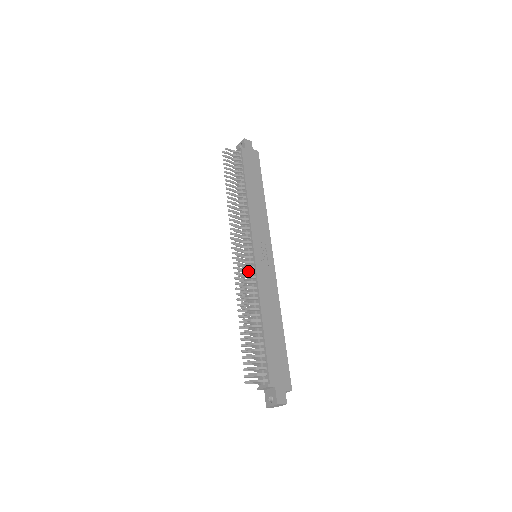
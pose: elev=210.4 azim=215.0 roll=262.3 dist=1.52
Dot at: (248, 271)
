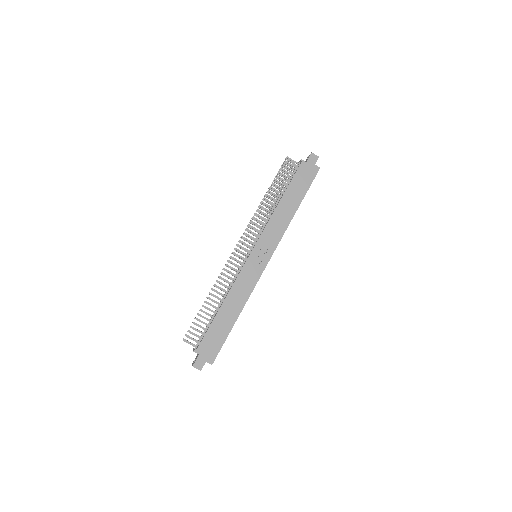
Dot at: (237, 265)
